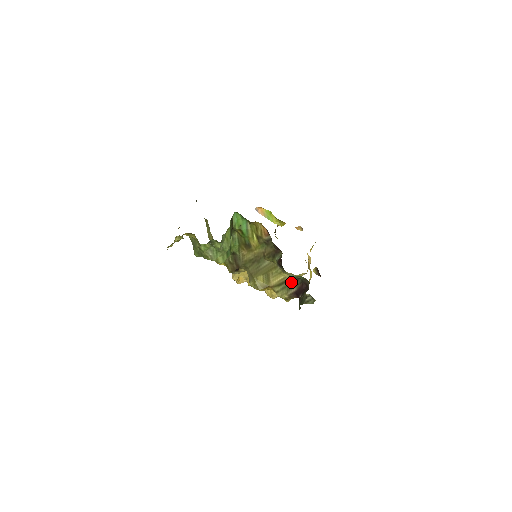
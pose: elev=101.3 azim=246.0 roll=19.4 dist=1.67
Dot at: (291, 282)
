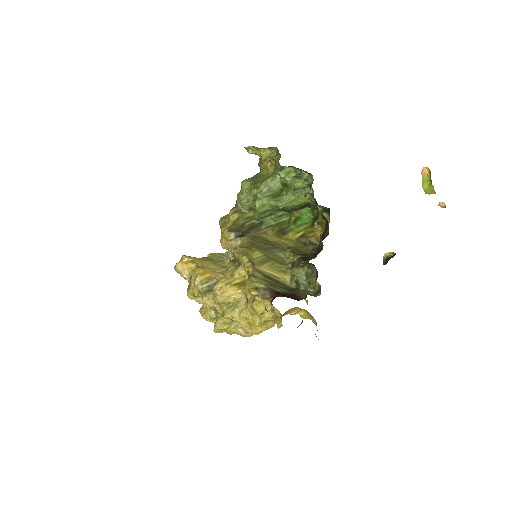
Dot at: (280, 286)
